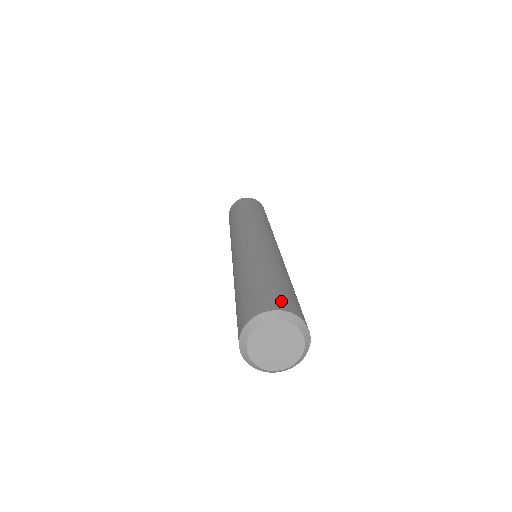
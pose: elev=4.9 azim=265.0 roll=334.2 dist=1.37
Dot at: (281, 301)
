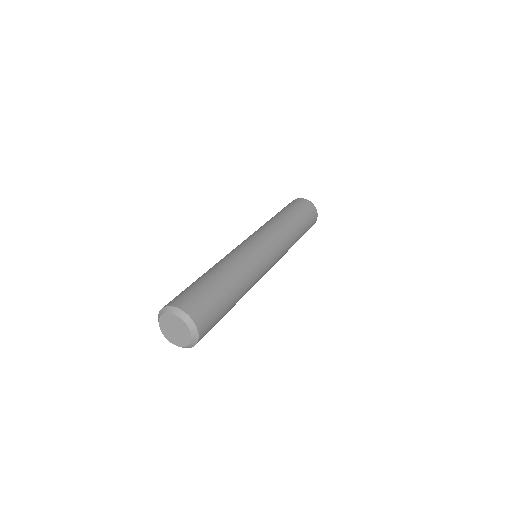
Dot at: (181, 299)
